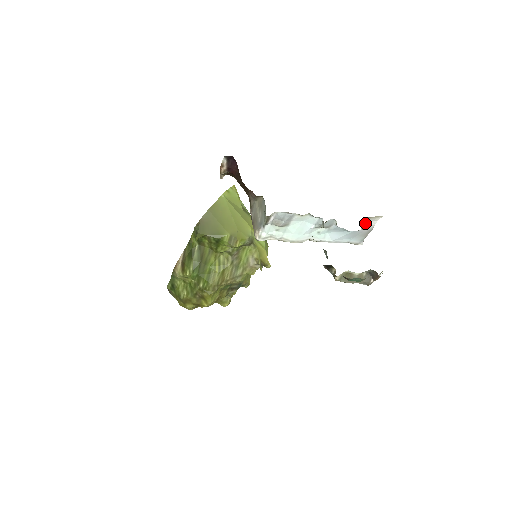
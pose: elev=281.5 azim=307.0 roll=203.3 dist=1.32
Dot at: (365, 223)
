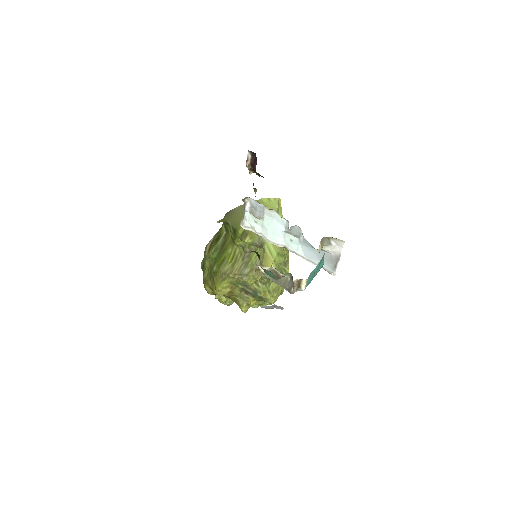
Dot at: (328, 243)
